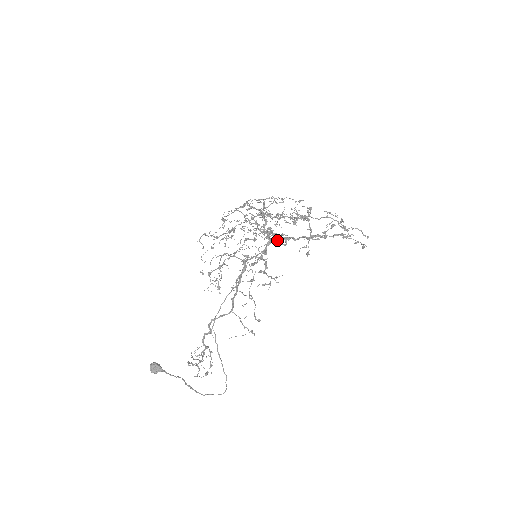
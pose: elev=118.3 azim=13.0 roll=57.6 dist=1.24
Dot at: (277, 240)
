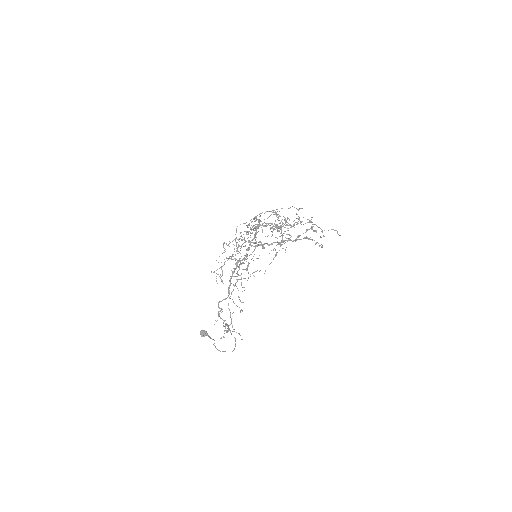
Dot at: occluded
